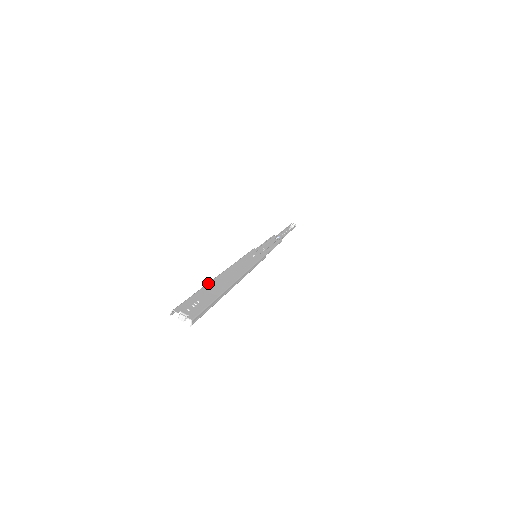
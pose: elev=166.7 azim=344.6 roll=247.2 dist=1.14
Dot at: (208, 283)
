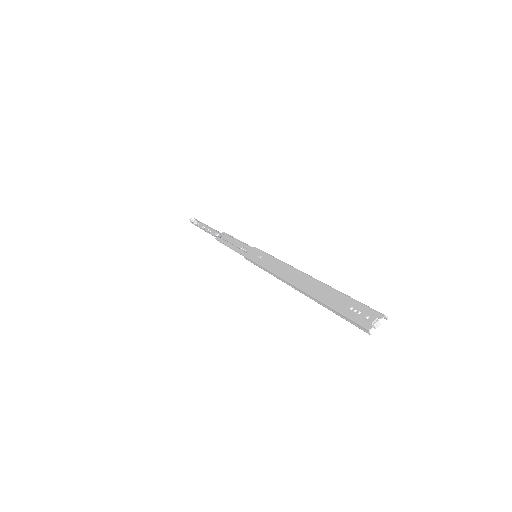
Dot at: (315, 298)
